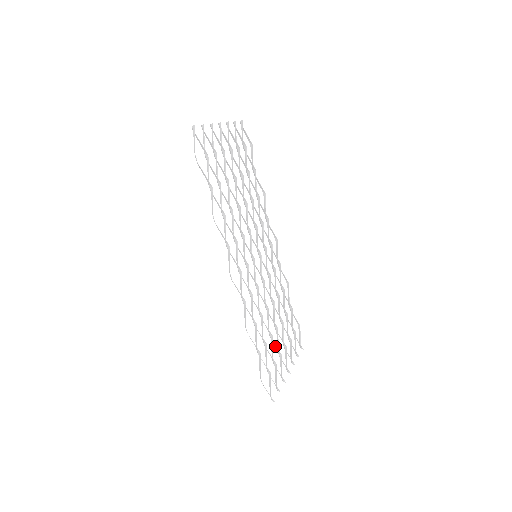
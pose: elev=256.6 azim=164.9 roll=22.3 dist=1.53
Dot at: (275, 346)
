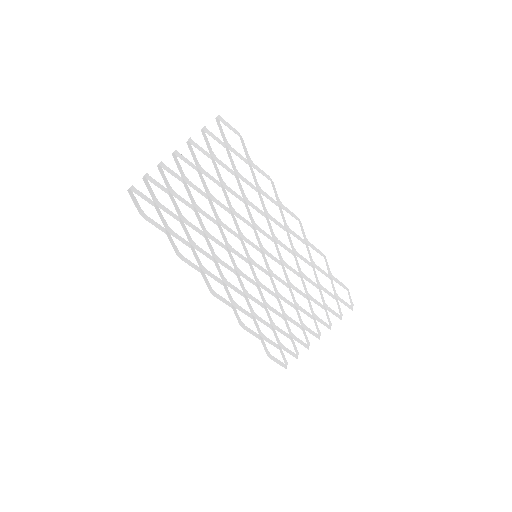
Dot at: (296, 322)
